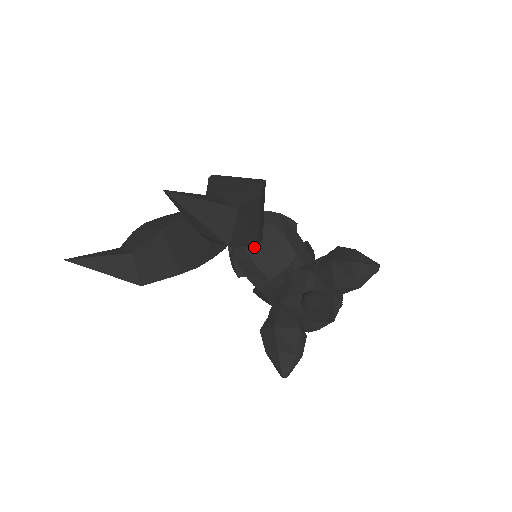
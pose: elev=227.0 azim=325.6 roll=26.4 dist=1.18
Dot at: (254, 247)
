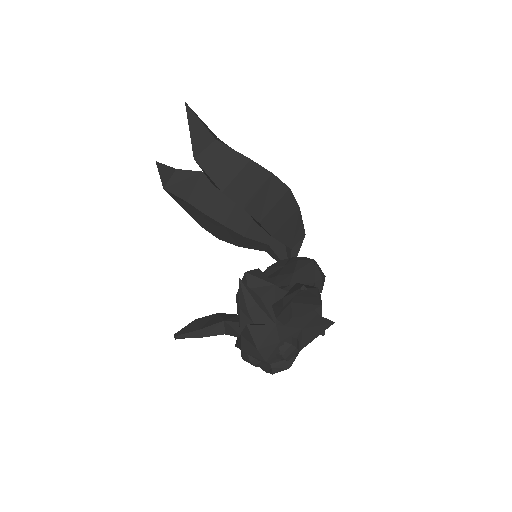
Dot at: (220, 189)
